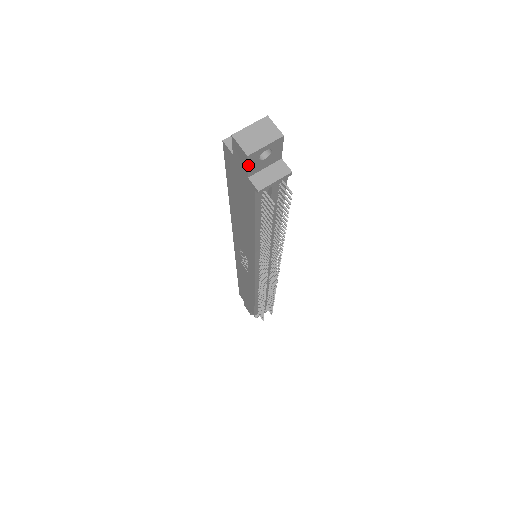
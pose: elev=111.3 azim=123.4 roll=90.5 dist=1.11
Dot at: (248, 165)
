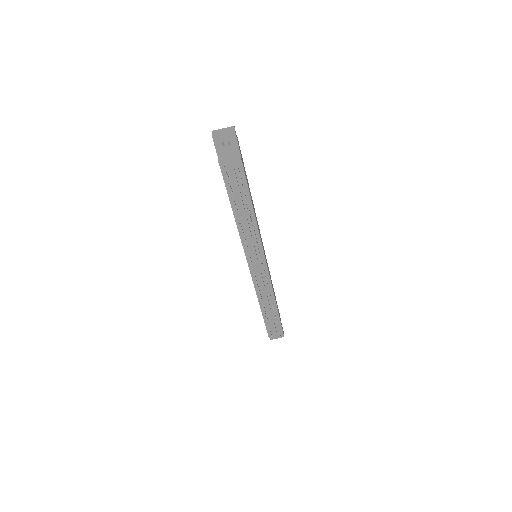
Dot at: (215, 147)
